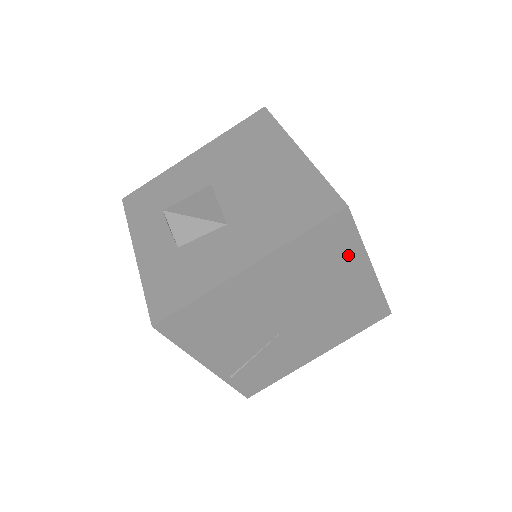
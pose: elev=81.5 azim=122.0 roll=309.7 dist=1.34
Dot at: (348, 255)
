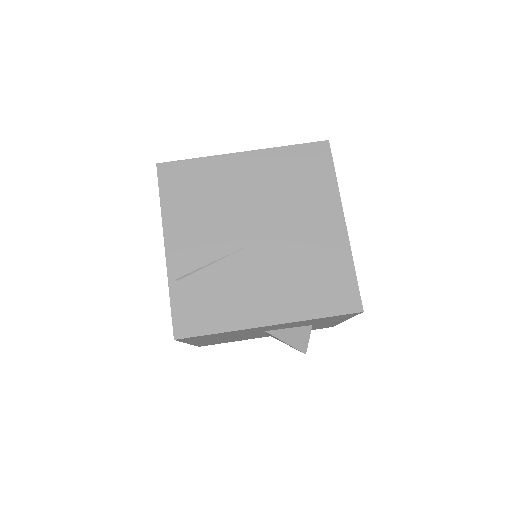
Dot at: (323, 190)
